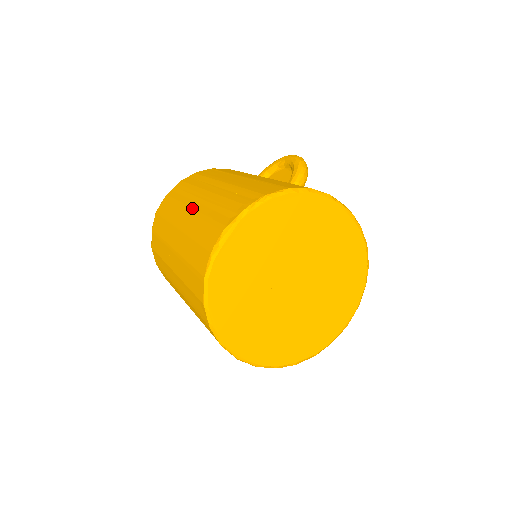
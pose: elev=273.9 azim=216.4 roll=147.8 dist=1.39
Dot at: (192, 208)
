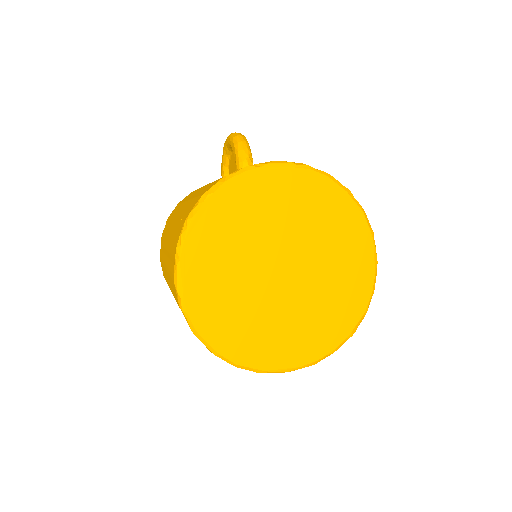
Dot at: (165, 264)
